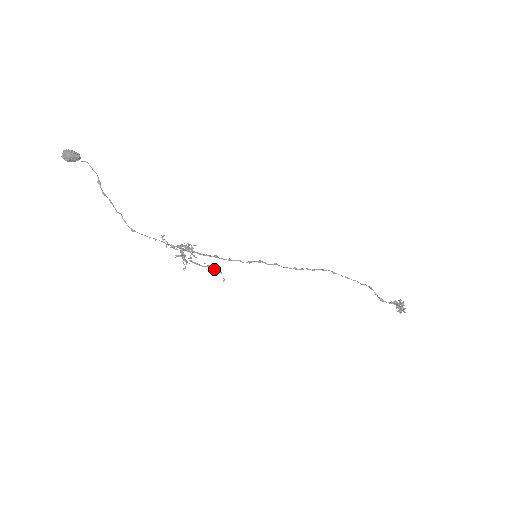
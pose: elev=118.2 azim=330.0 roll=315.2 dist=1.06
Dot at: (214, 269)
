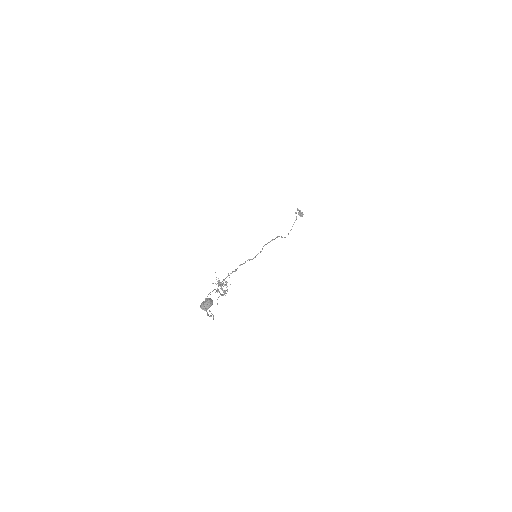
Dot at: occluded
